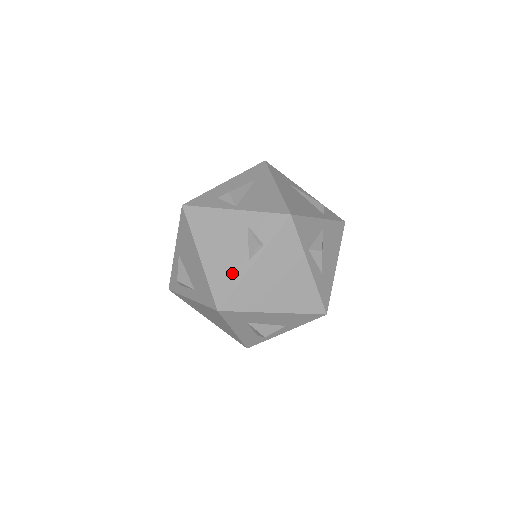
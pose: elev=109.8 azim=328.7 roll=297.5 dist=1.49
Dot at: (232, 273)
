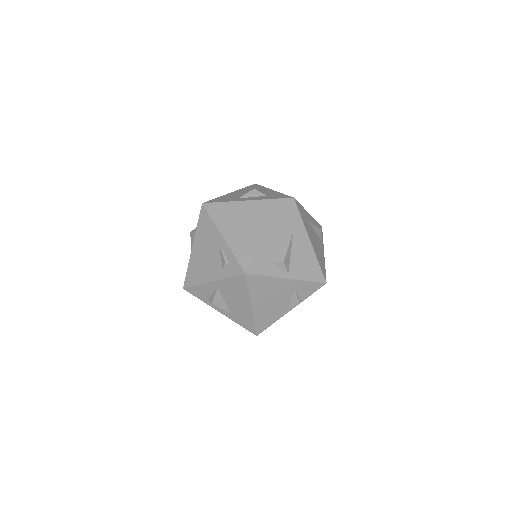
Dot at: (274, 316)
